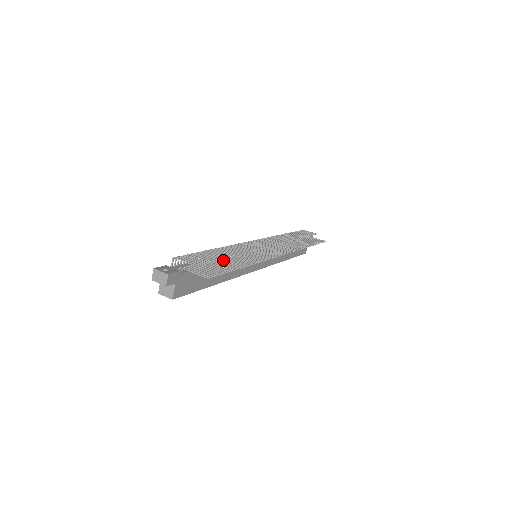
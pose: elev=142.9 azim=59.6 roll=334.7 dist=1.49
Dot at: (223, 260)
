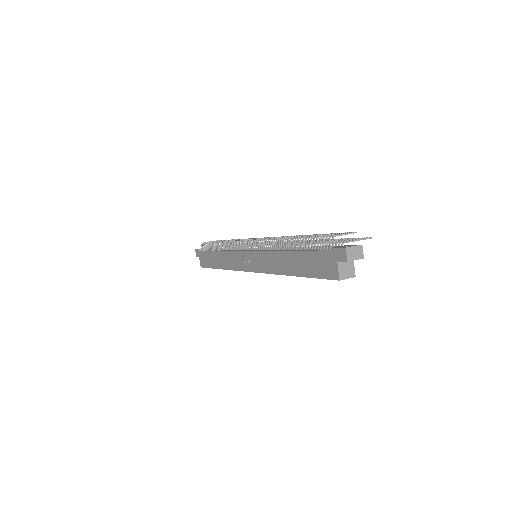
Dot at: occluded
